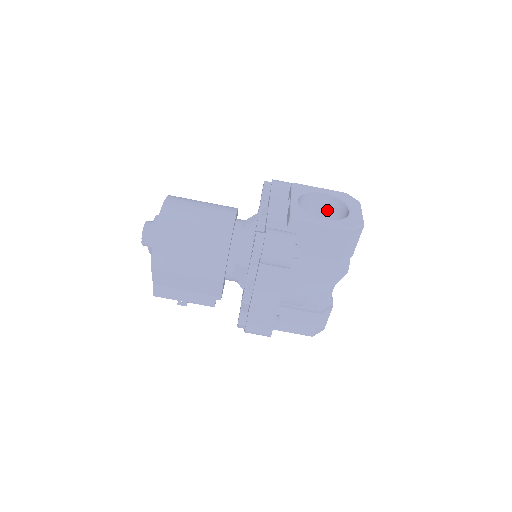
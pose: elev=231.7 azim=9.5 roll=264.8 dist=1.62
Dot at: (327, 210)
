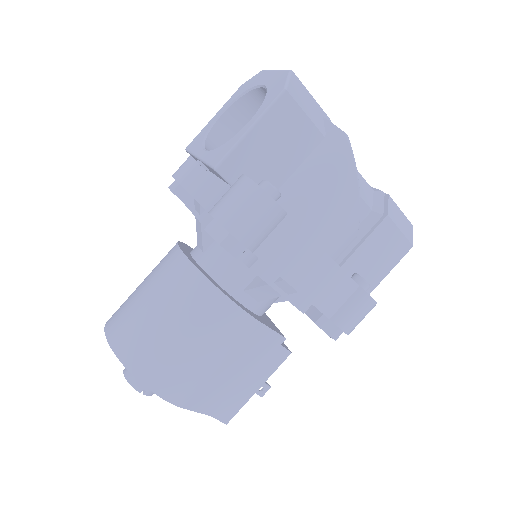
Dot at: occluded
